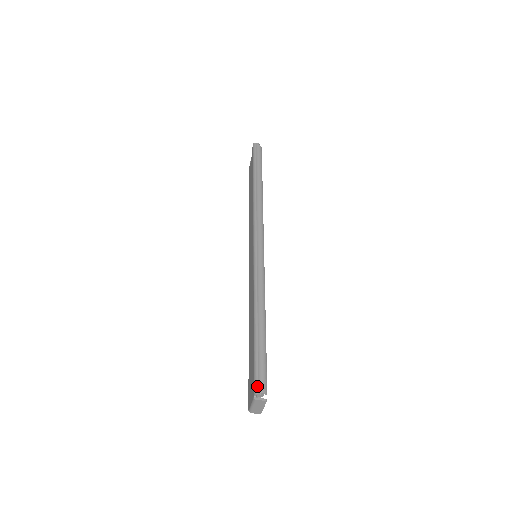
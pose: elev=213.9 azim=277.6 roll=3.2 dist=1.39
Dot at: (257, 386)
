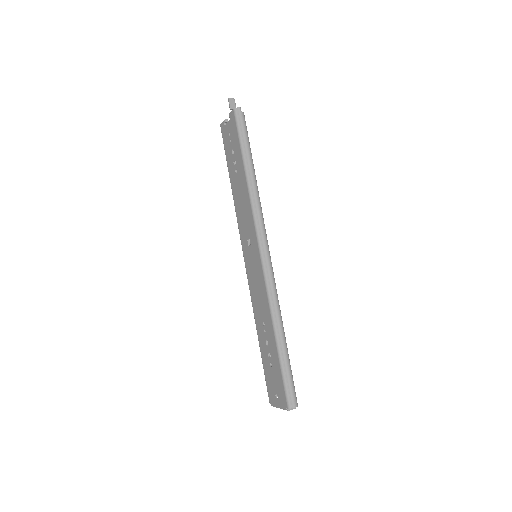
Dot at: (290, 402)
